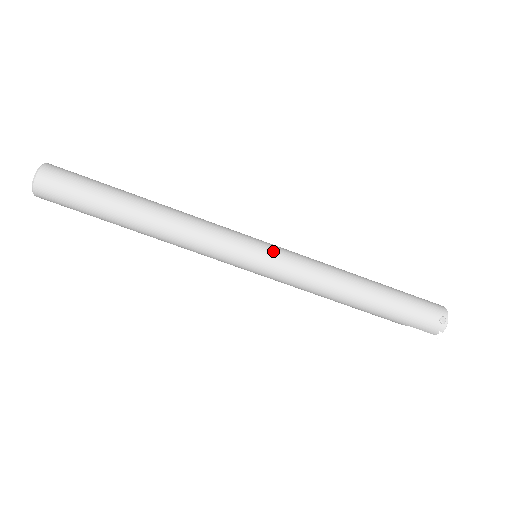
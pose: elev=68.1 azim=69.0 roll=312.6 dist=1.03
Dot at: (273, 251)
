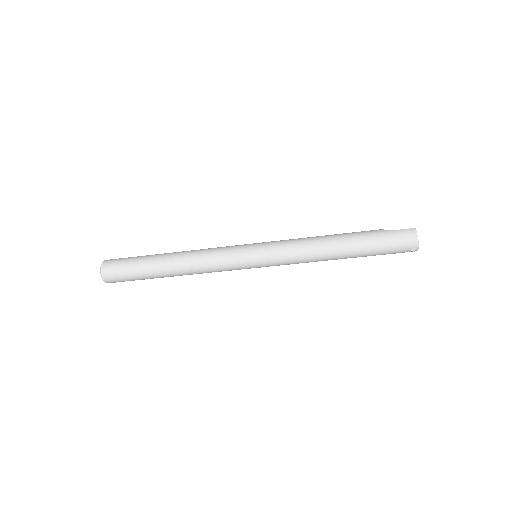
Dot at: (264, 261)
